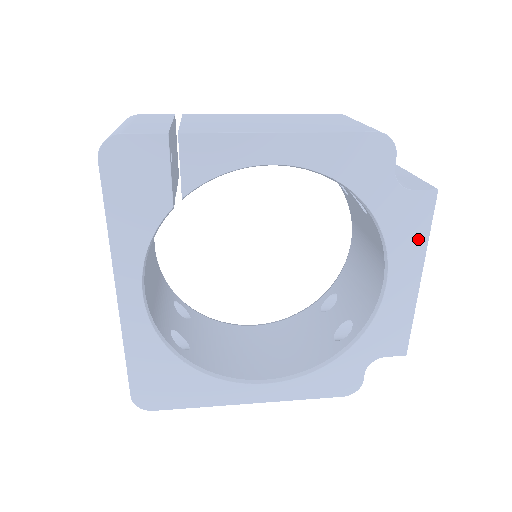
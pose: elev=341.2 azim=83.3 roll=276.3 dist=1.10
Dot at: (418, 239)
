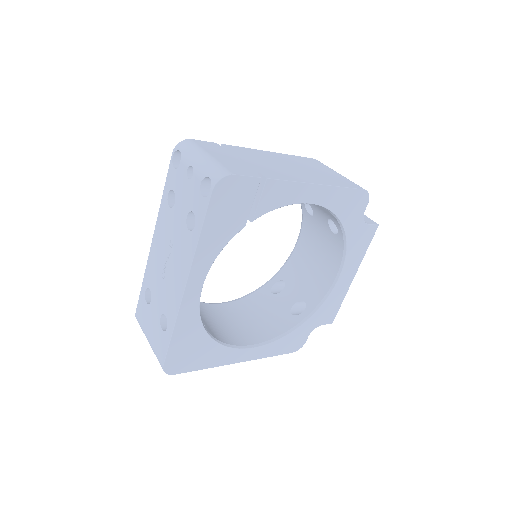
Dot at: (361, 253)
